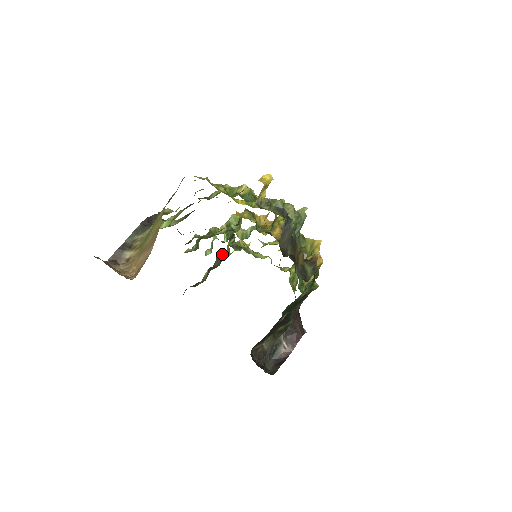
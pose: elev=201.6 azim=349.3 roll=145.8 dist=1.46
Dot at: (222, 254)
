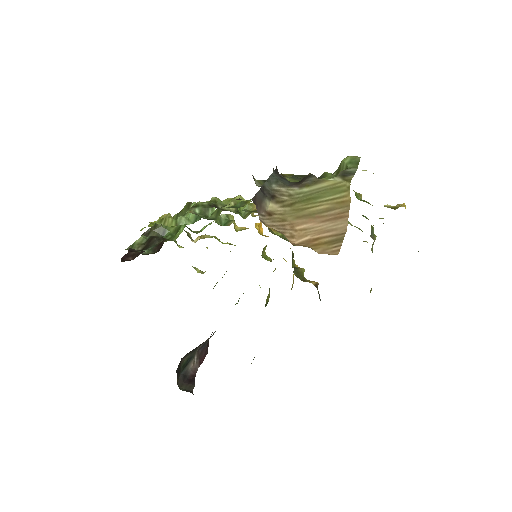
Dot at: occluded
